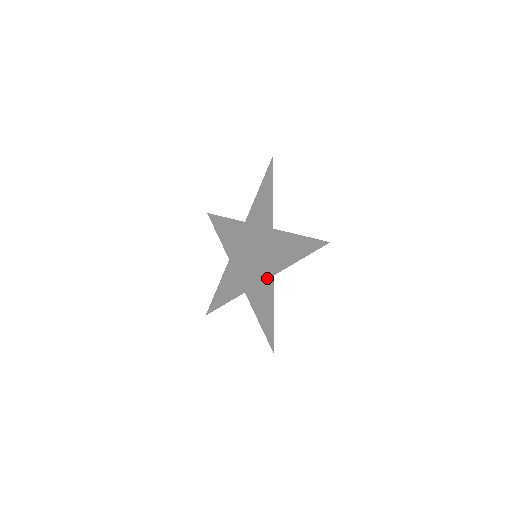
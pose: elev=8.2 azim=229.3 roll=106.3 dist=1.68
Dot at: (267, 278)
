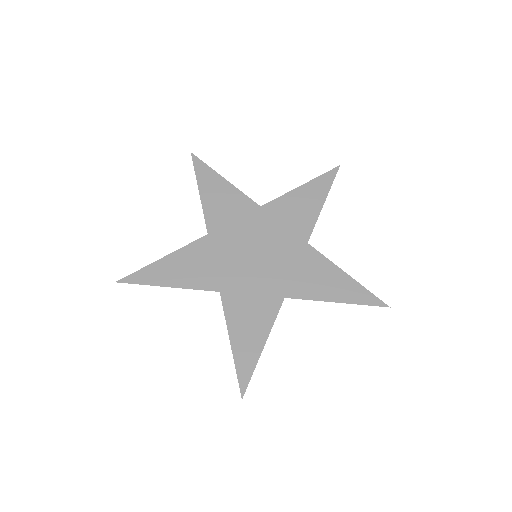
Dot at: (302, 253)
